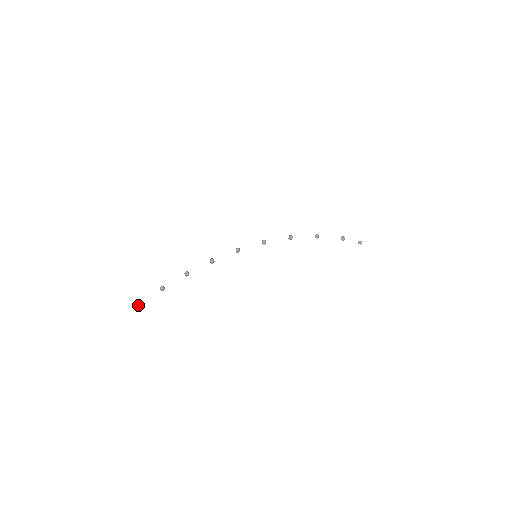
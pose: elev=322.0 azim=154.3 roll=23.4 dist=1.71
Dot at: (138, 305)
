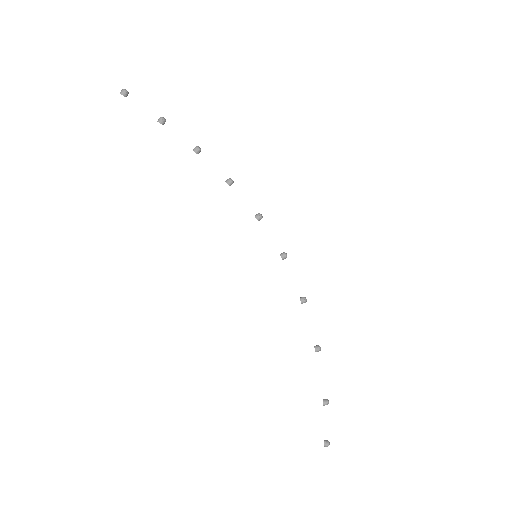
Dot at: (124, 91)
